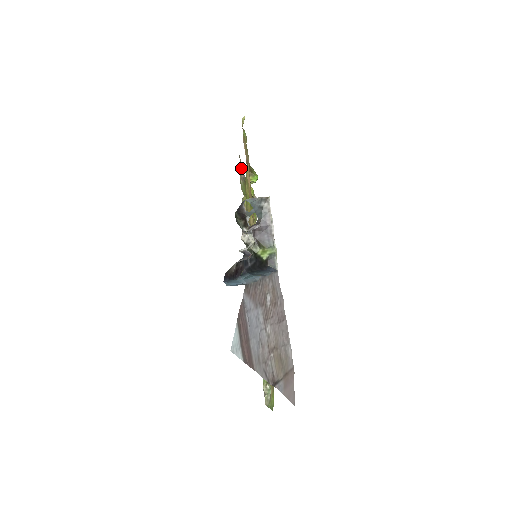
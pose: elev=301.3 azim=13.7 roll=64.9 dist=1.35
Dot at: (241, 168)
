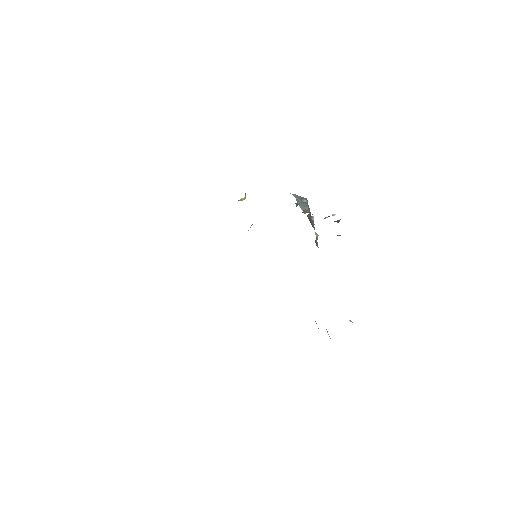
Dot at: occluded
